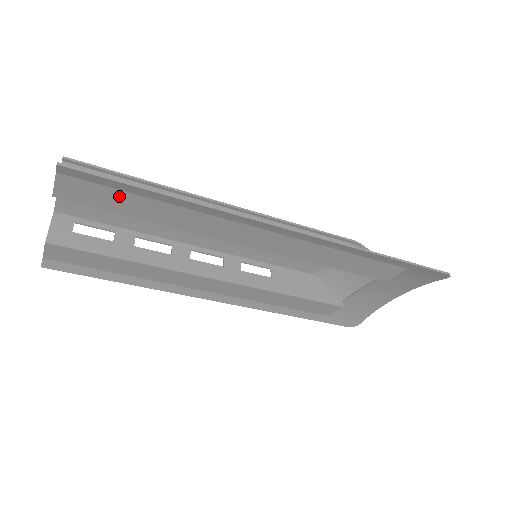
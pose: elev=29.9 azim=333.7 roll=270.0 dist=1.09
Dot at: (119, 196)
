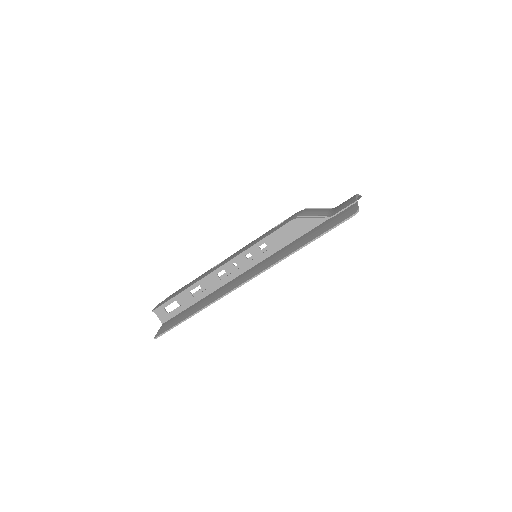
Dot at: occluded
